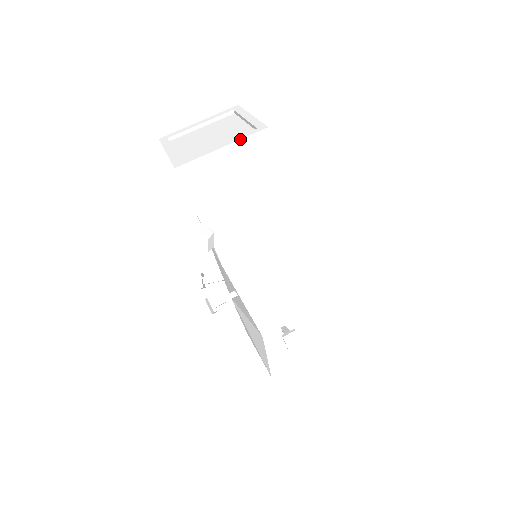
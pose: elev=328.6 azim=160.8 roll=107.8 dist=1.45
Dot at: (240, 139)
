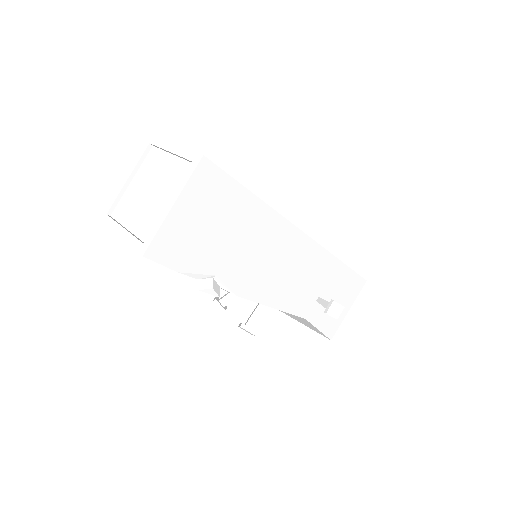
Dot at: (184, 186)
